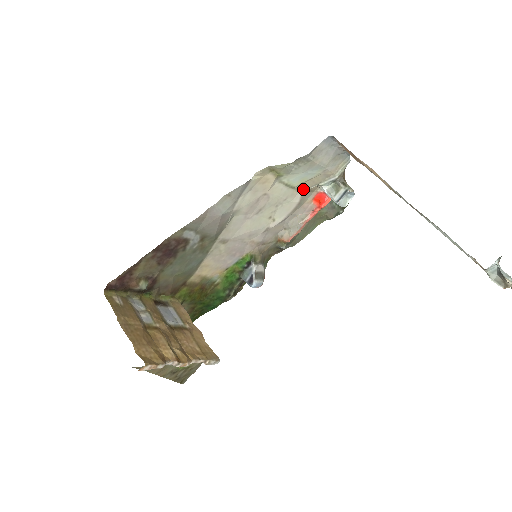
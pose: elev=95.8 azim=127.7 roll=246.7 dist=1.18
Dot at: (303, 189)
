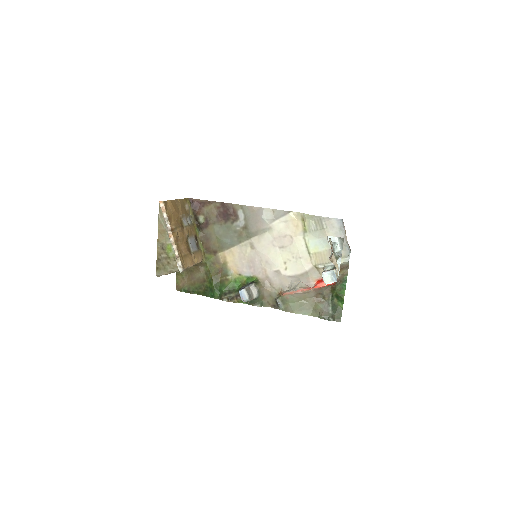
Dot at: (315, 263)
